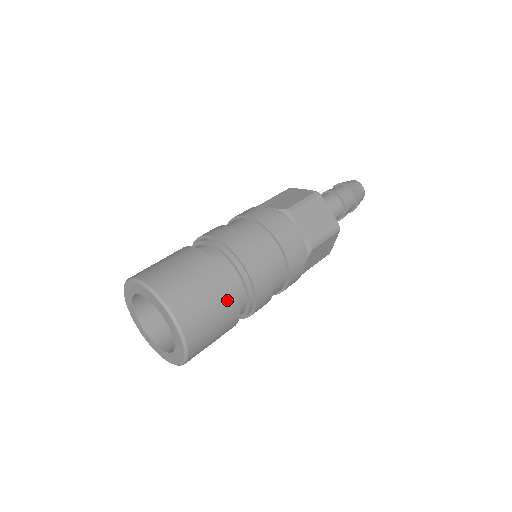
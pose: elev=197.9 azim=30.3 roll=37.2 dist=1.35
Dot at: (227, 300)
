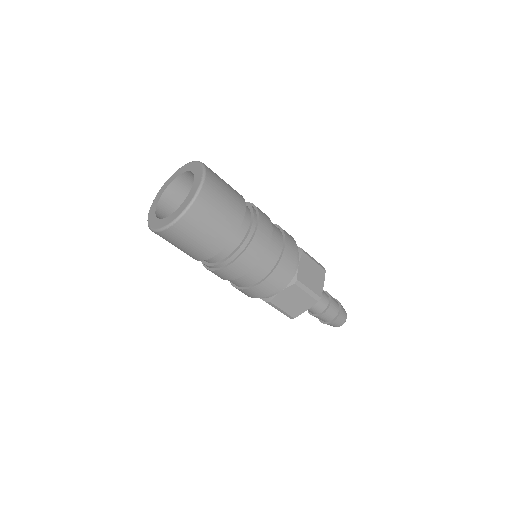
Dot at: (232, 224)
